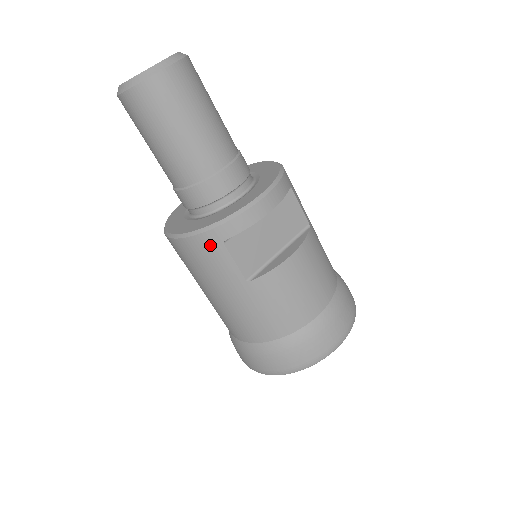
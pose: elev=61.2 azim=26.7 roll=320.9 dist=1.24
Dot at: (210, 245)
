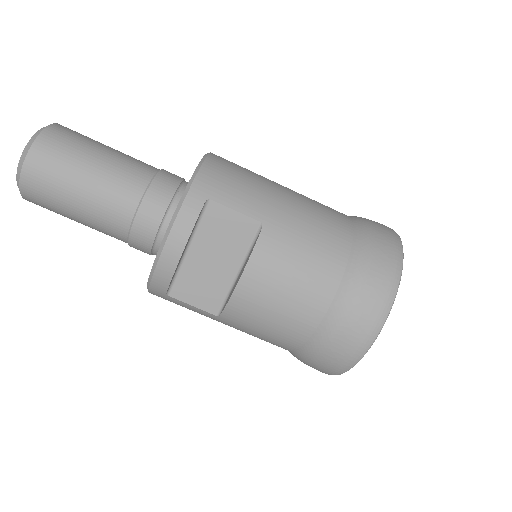
Dot at: (164, 298)
